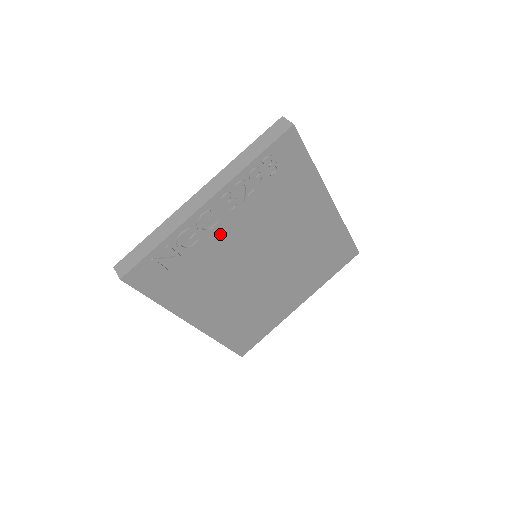
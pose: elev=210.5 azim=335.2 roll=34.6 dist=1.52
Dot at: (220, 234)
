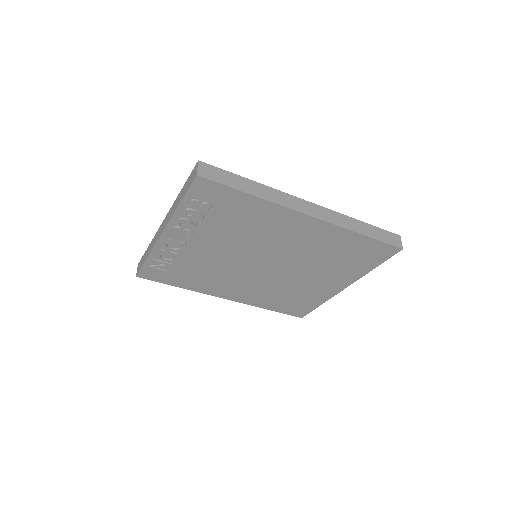
Dot at: (195, 250)
